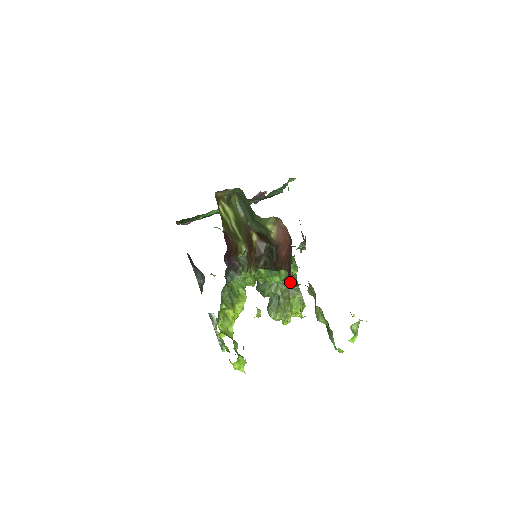
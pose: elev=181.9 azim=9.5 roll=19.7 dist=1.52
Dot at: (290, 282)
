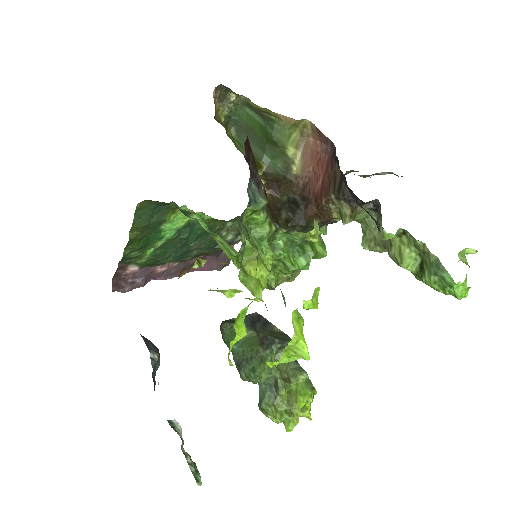
Dot at: occluded
